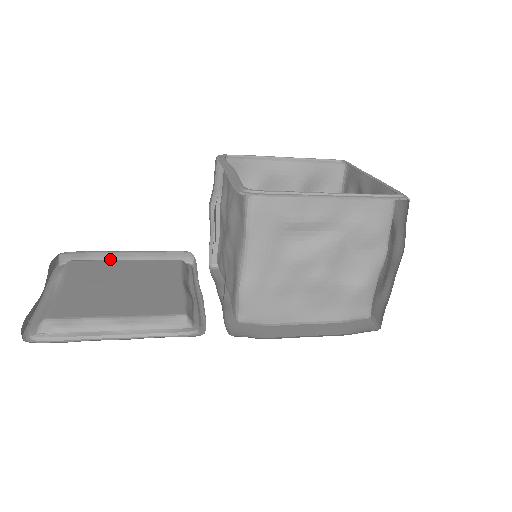
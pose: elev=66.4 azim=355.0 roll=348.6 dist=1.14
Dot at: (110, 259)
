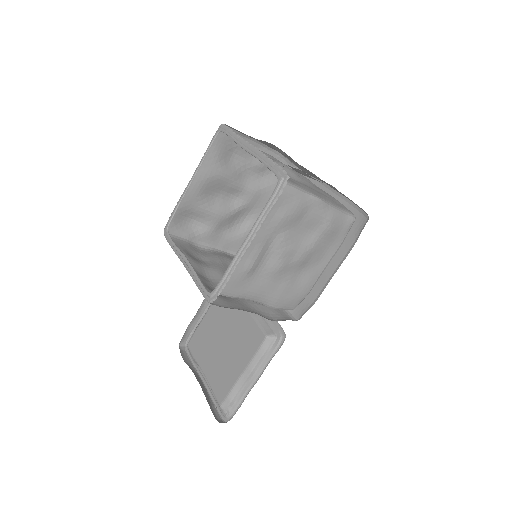
Dot at: (198, 317)
